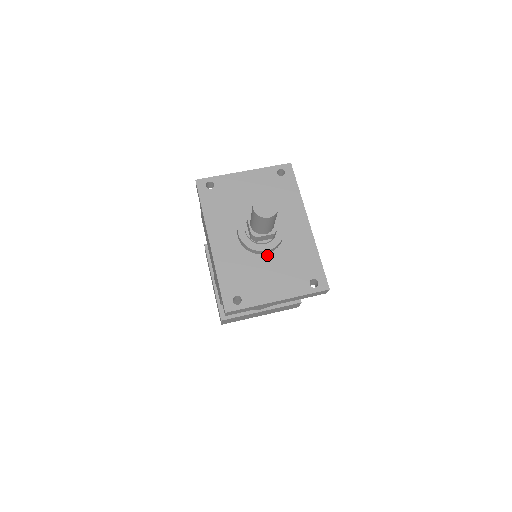
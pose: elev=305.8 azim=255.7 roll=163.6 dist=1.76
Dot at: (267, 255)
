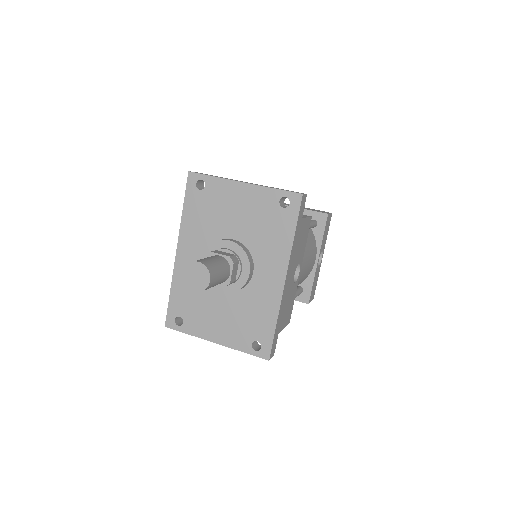
Dot at: occluded
